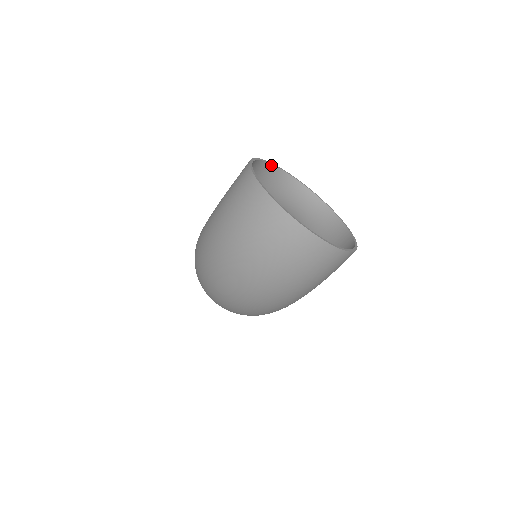
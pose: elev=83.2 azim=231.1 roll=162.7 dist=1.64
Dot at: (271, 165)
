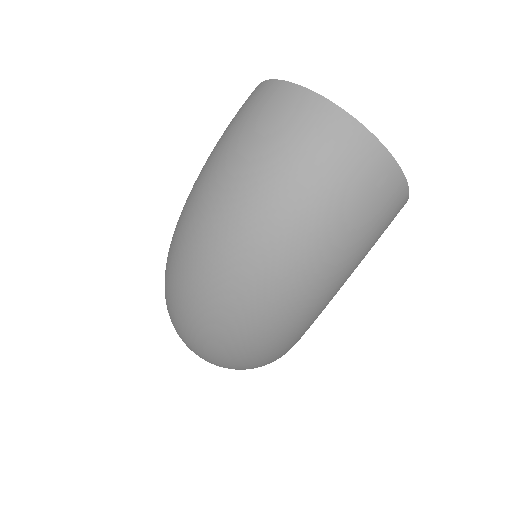
Dot at: occluded
